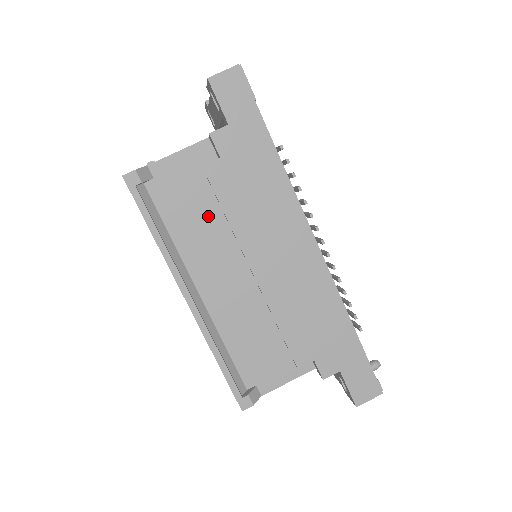
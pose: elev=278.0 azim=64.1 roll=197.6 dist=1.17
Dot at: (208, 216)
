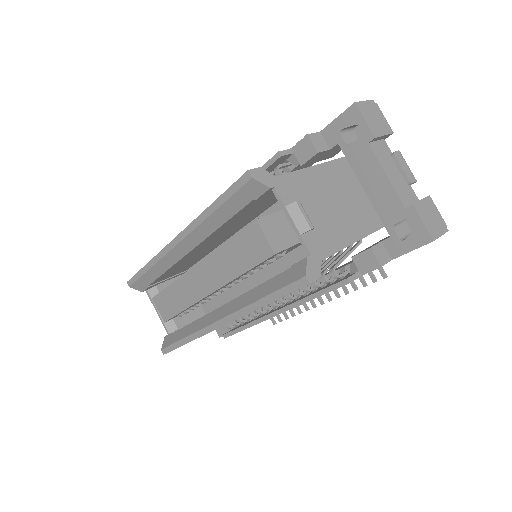
Dot at: occluded
